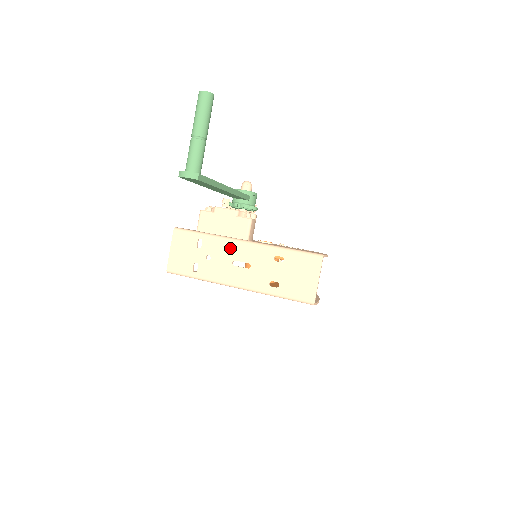
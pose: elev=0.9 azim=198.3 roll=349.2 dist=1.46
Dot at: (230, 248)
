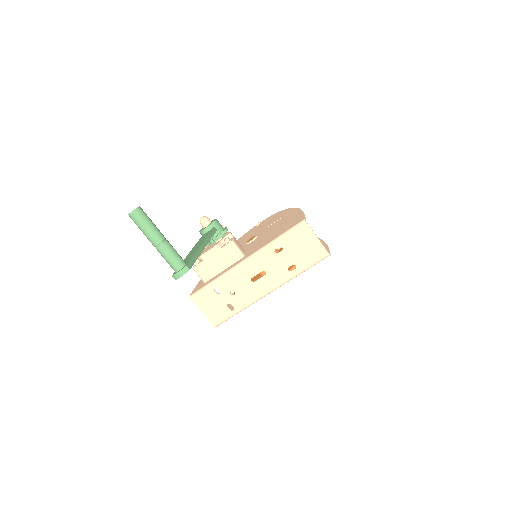
Dot at: (240, 274)
